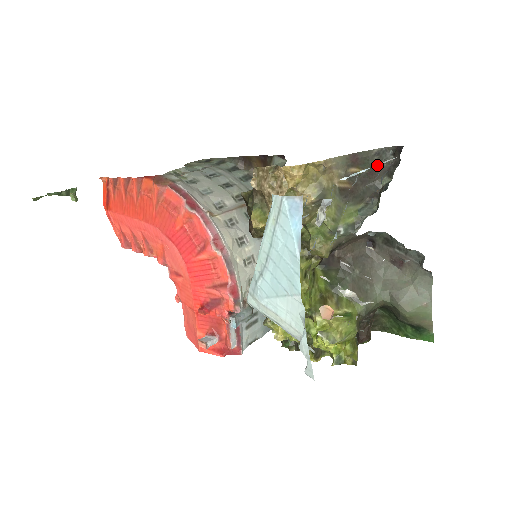
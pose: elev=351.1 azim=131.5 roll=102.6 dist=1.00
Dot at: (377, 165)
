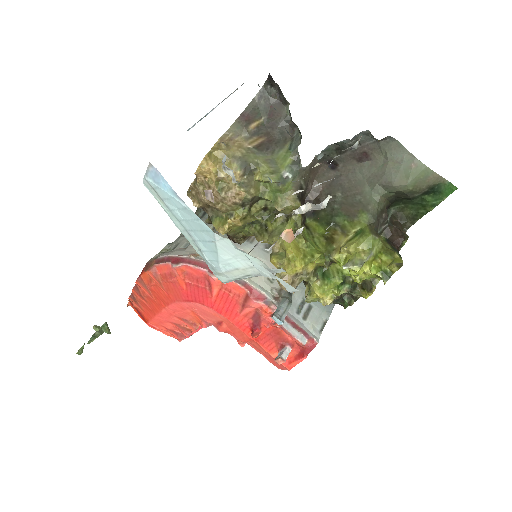
Dot at: (226, 98)
